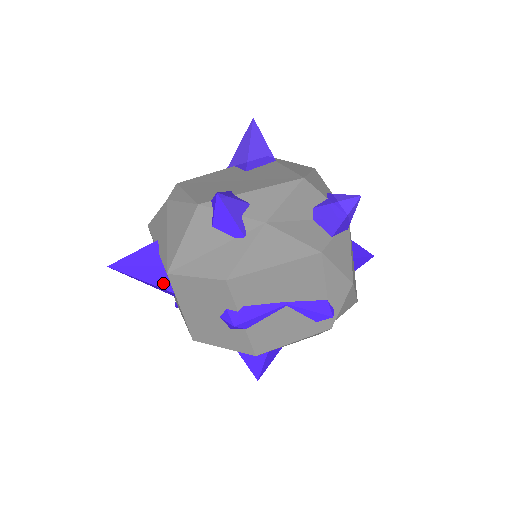
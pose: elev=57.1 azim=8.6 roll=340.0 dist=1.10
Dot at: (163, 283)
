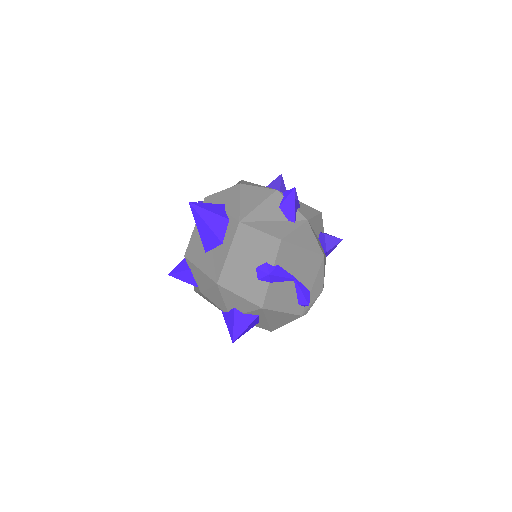
Dot at: (220, 232)
